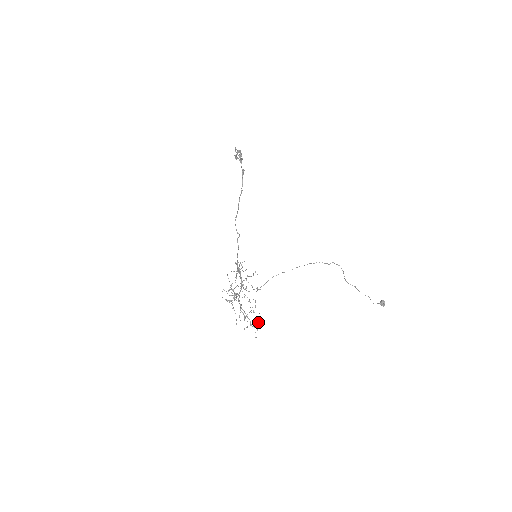
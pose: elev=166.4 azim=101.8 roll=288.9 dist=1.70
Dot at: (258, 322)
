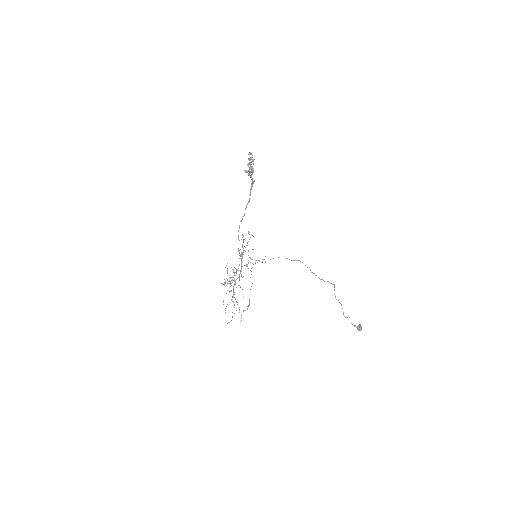
Dot at: (247, 306)
